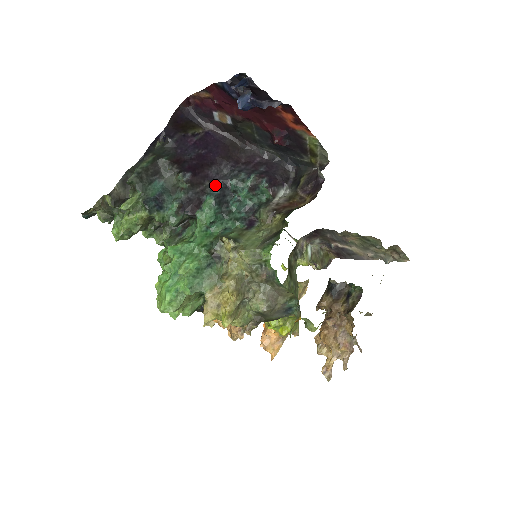
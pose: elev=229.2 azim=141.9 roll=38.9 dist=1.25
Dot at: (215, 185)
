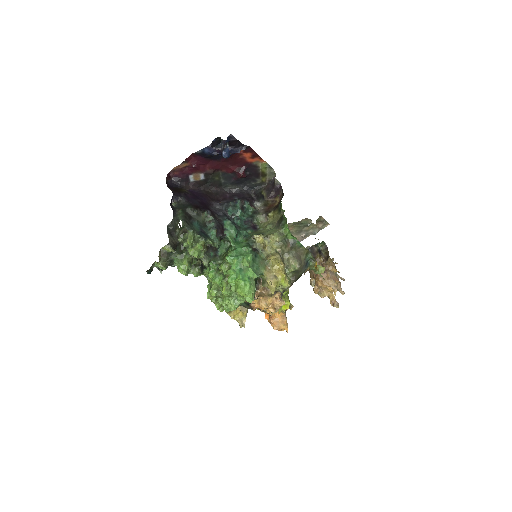
Dot at: (220, 216)
